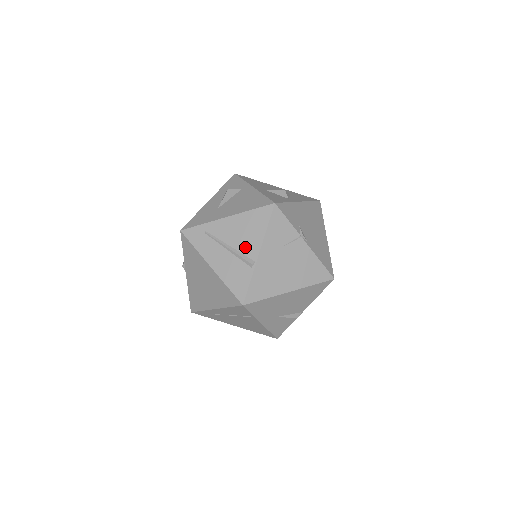
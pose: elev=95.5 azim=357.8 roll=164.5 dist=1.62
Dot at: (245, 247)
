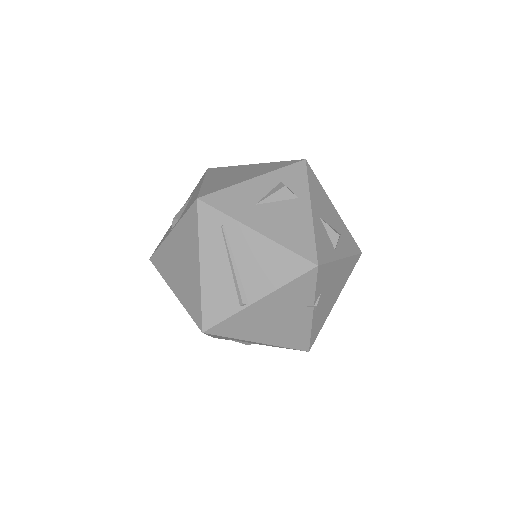
Dot at: (251, 281)
